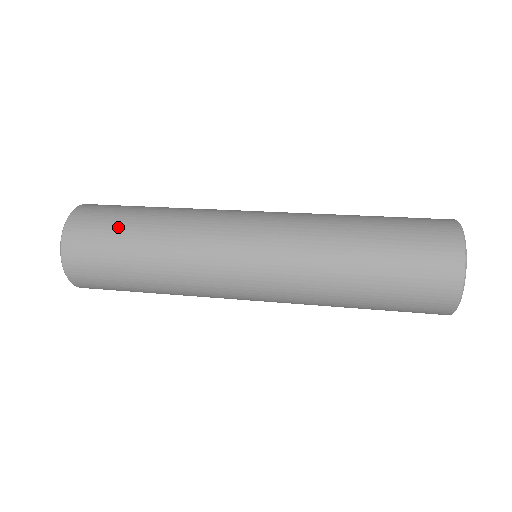
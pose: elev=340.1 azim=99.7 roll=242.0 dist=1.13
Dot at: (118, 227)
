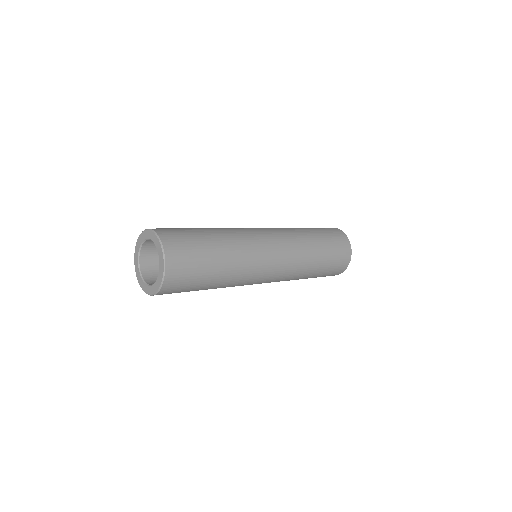
Dot at: (196, 235)
